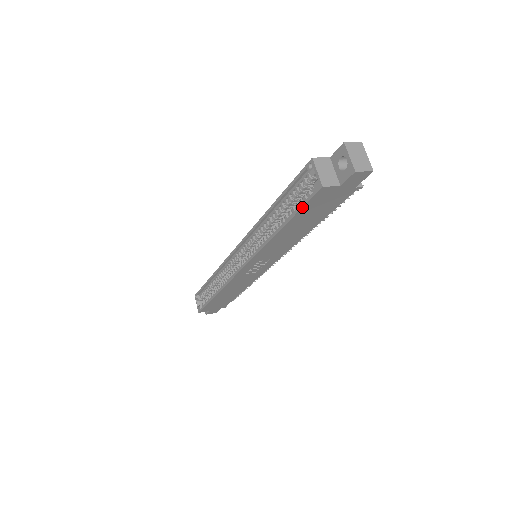
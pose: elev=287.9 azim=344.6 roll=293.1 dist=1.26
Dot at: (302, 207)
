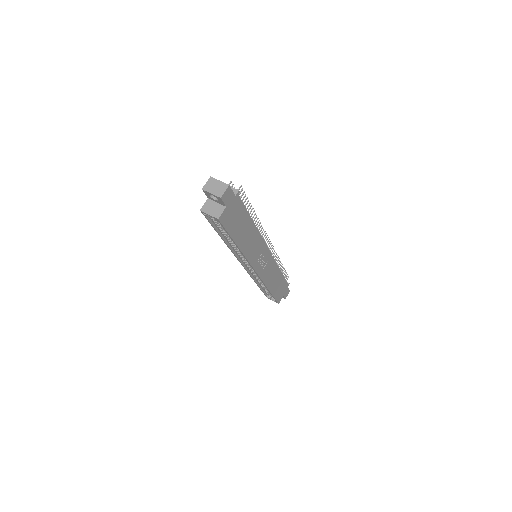
Dot at: (227, 232)
